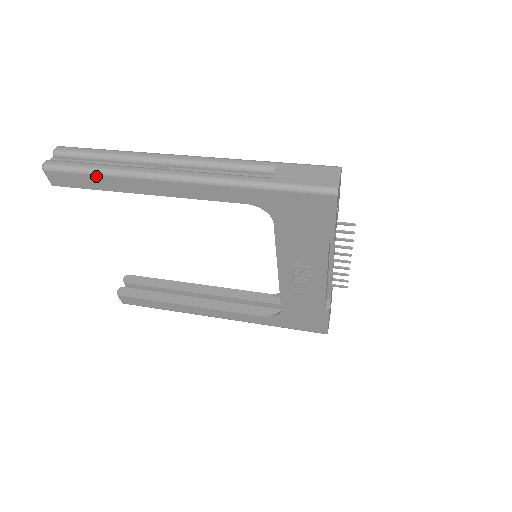
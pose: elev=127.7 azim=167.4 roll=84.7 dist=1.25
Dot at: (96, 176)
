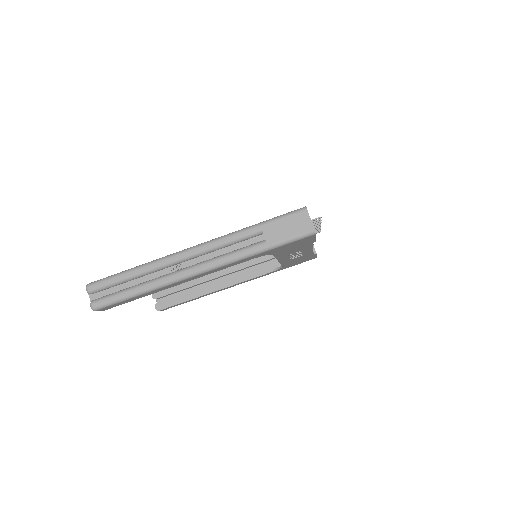
Dot at: (138, 296)
